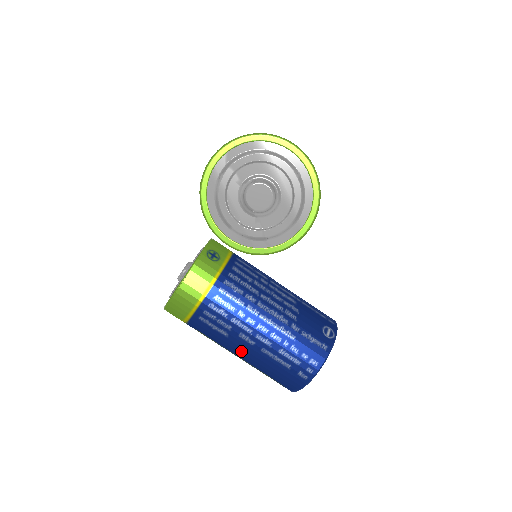
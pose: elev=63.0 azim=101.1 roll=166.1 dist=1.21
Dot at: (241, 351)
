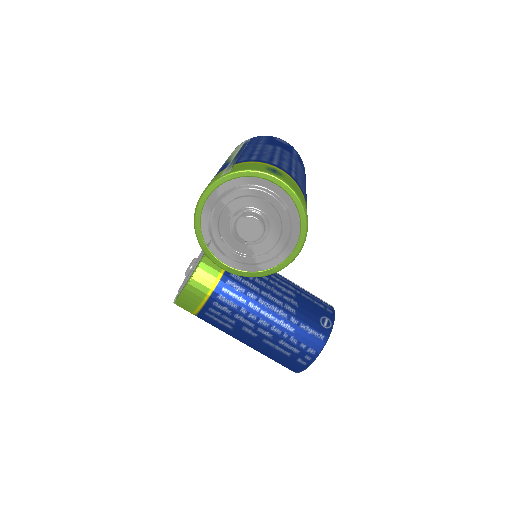
Dot at: (245, 340)
